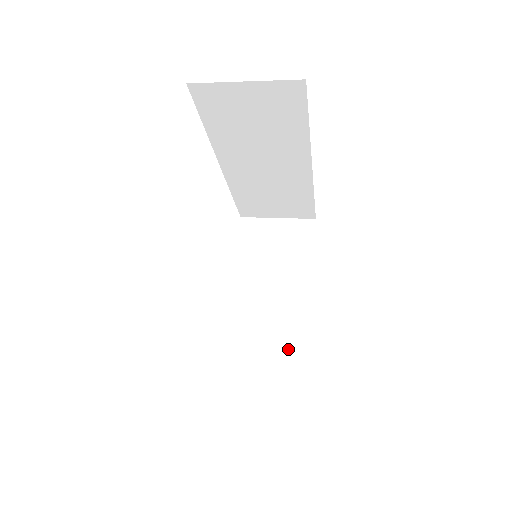
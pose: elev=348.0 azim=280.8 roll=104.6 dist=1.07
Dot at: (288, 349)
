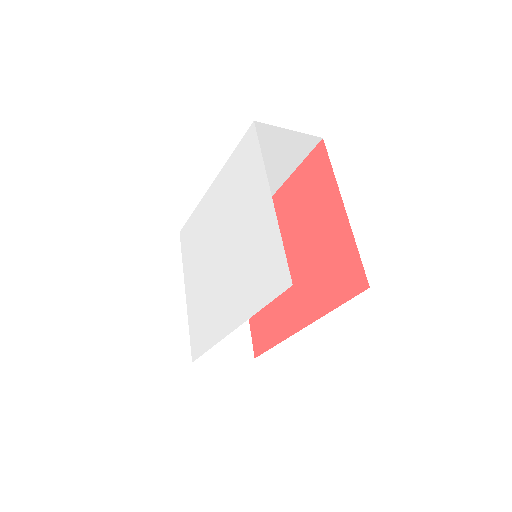
Dot at: (237, 338)
